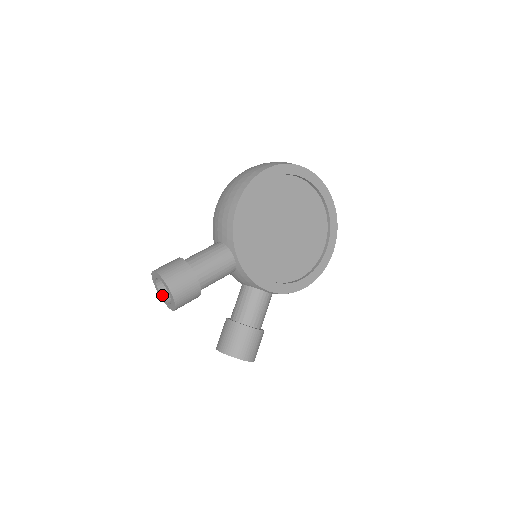
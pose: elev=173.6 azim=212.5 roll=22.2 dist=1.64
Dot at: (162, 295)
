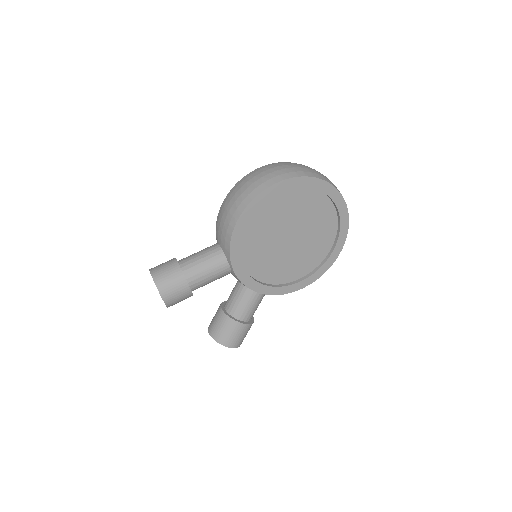
Dot at: occluded
